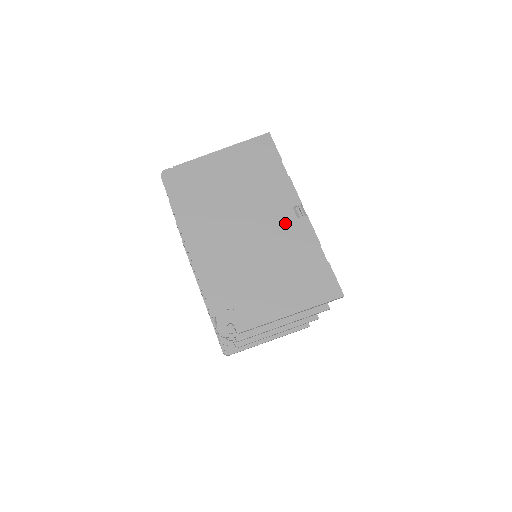
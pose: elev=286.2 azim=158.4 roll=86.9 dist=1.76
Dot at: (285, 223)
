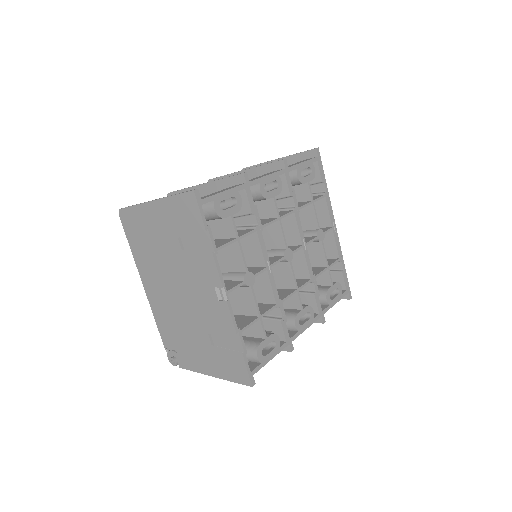
Dot at: (208, 300)
